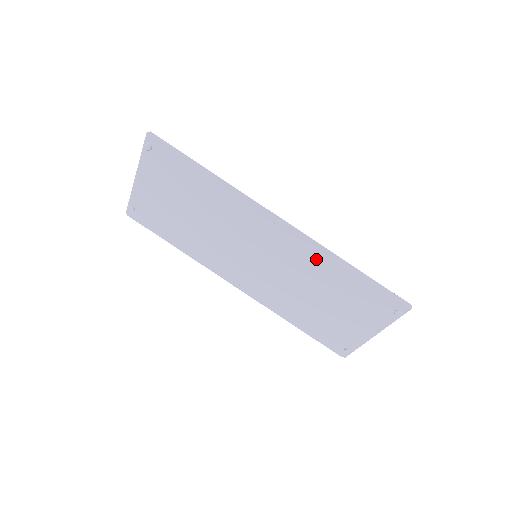
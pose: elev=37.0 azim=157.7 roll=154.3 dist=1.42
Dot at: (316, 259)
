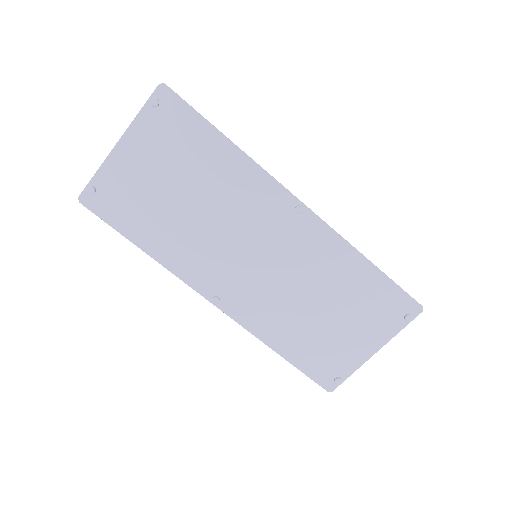
Dot at: (332, 255)
